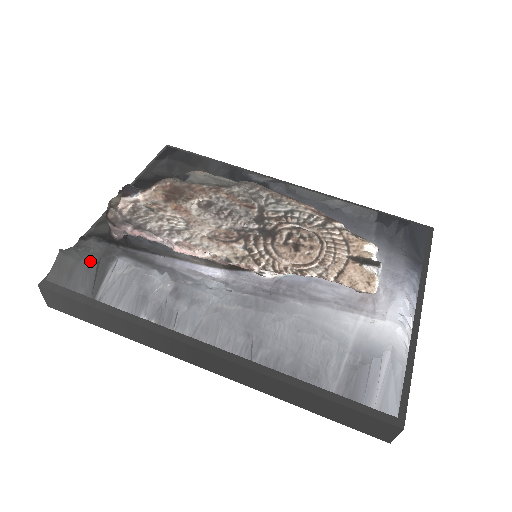
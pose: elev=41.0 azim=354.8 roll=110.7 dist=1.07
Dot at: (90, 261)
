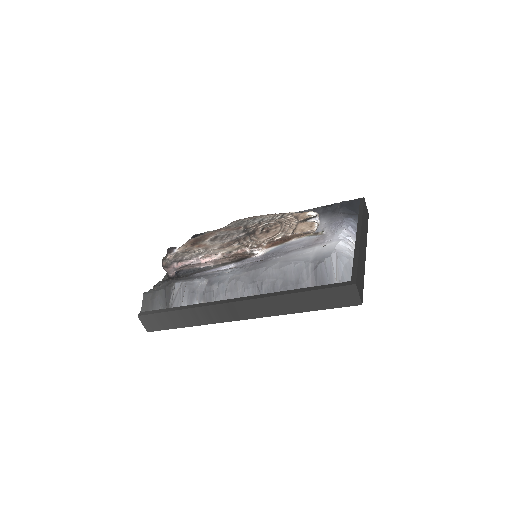
Dot at: (160, 290)
